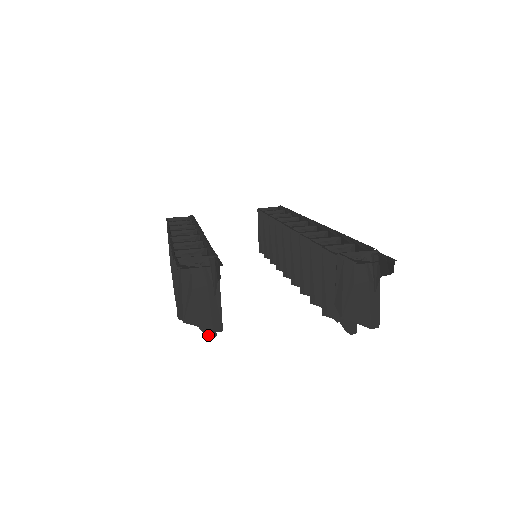
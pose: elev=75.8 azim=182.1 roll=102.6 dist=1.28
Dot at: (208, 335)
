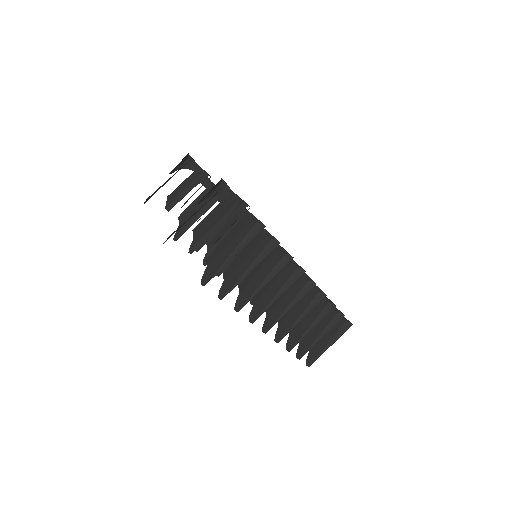
Dot at: (175, 237)
